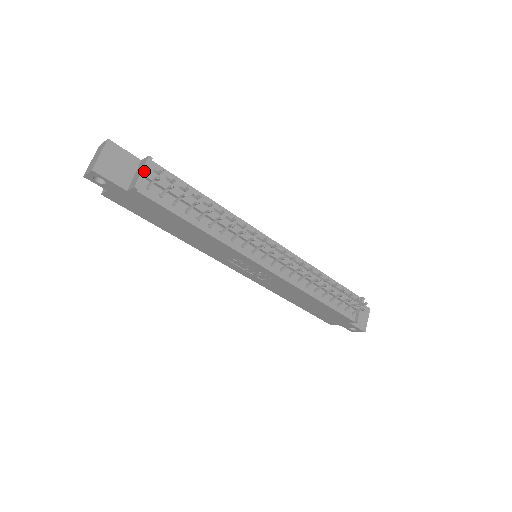
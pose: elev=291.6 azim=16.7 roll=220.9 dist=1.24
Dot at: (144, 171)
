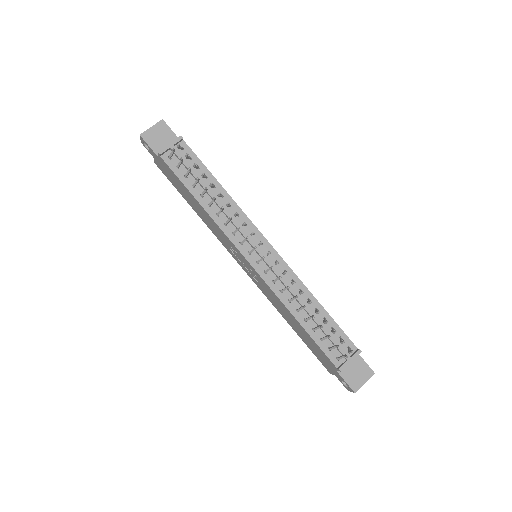
Dot at: (171, 144)
